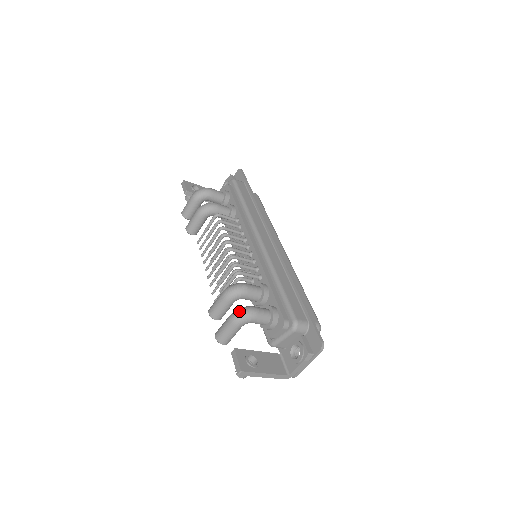
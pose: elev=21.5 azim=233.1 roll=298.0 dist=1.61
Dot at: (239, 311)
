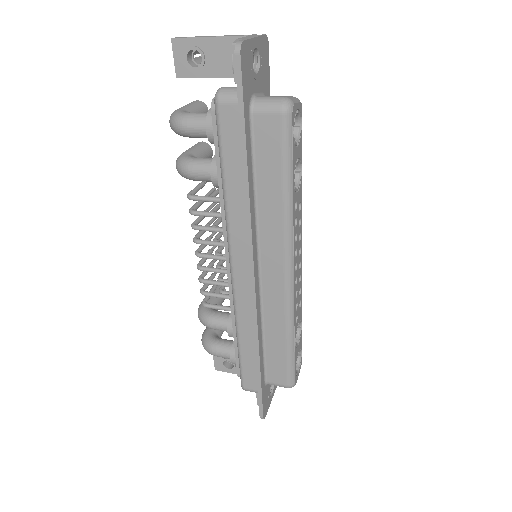
Dot at: (202, 343)
